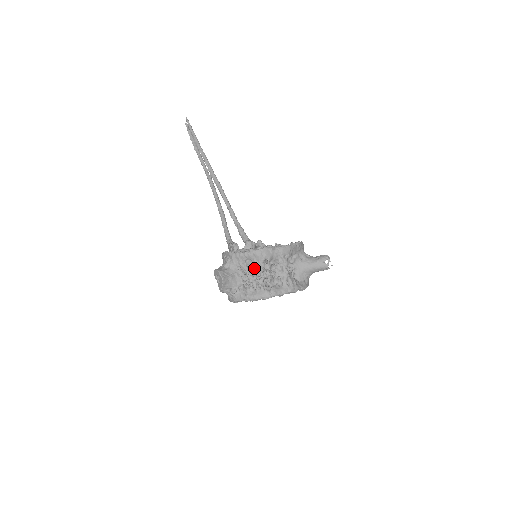
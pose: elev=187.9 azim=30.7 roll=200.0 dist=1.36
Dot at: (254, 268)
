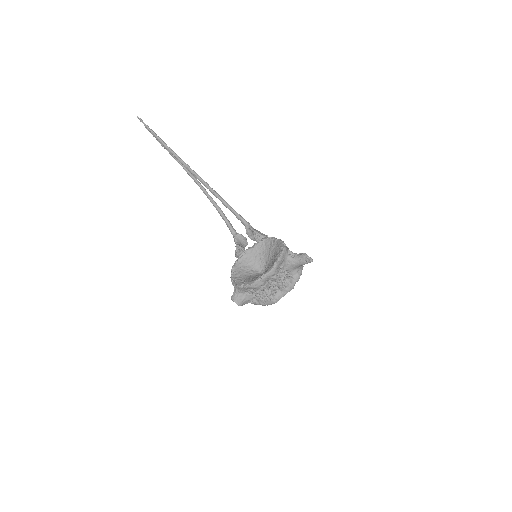
Dot at: occluded
